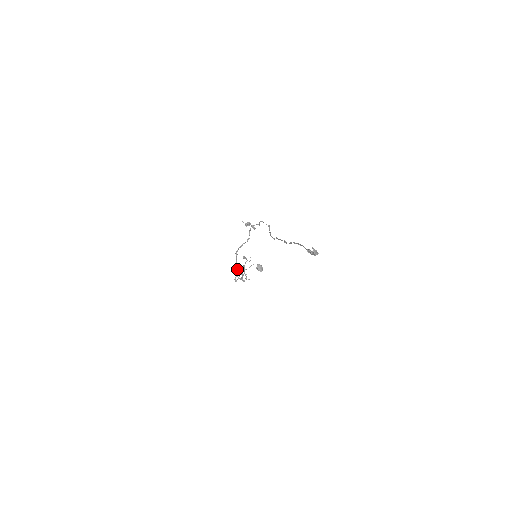
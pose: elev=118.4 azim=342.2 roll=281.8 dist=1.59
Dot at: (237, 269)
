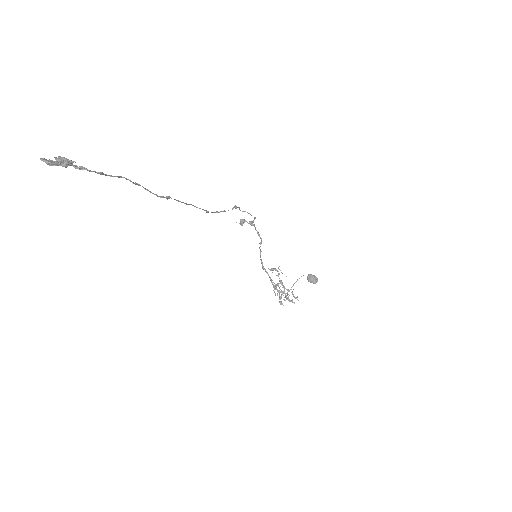
Dot at: (275, 288)
